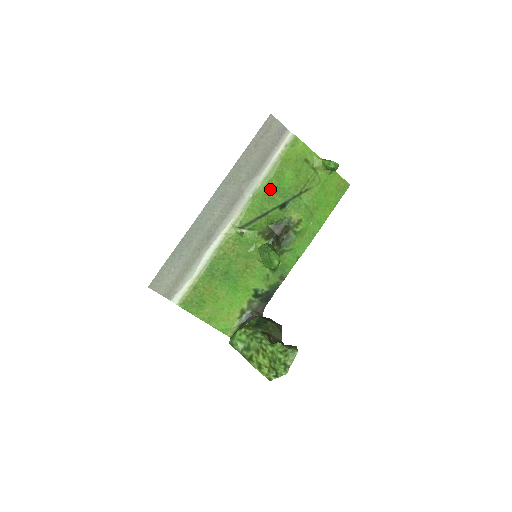
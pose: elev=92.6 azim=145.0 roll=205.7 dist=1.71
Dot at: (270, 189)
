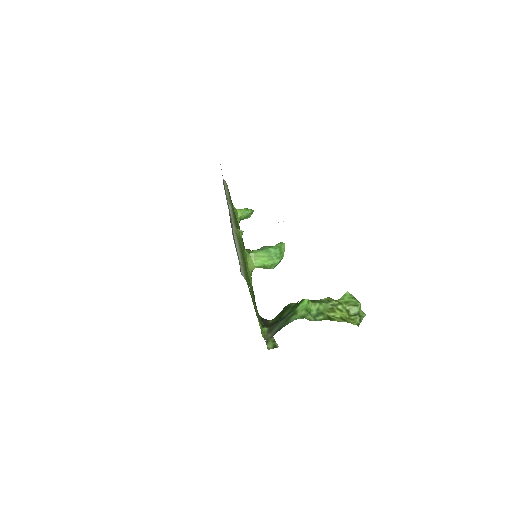
Dot at: (233, 211)
